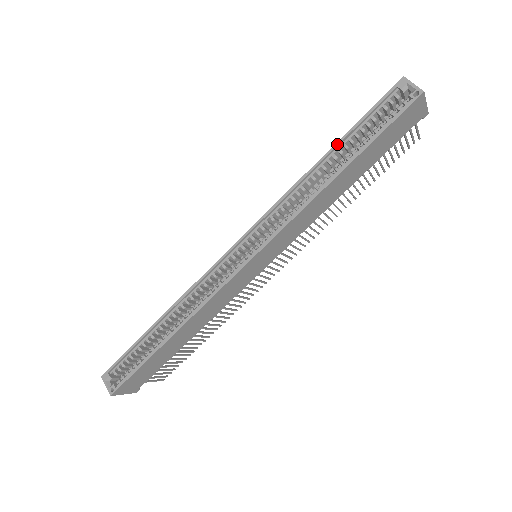
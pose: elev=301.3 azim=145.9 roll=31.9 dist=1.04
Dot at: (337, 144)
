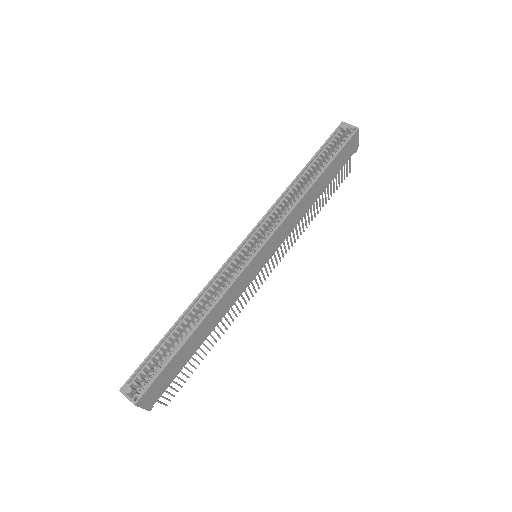
Dot at: (308, 164)
